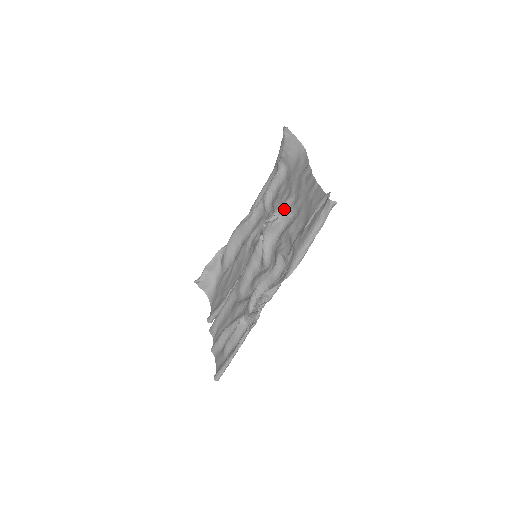
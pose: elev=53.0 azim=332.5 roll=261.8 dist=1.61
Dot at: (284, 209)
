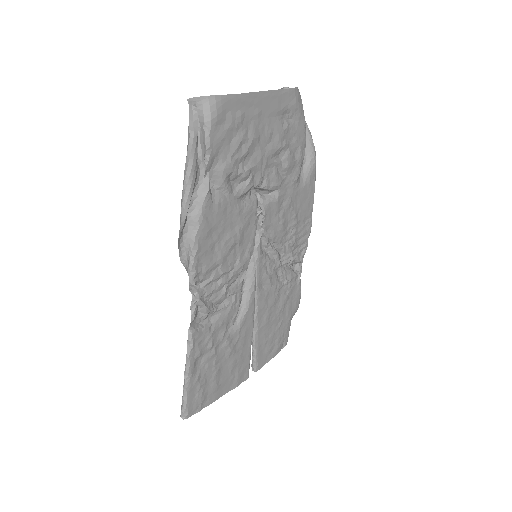
Dot at: occluded
